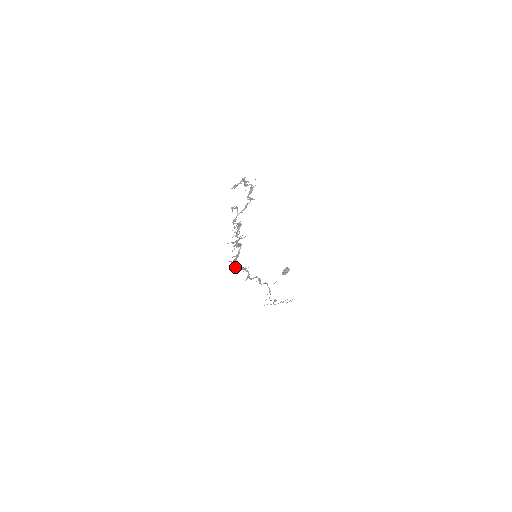
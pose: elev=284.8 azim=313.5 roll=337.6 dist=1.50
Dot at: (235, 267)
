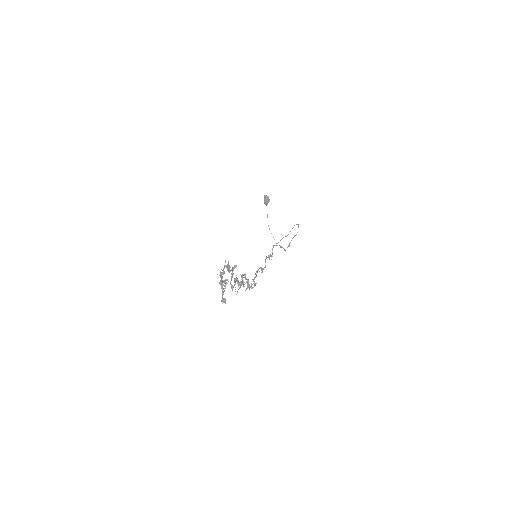
Dot at: (253, 287)
